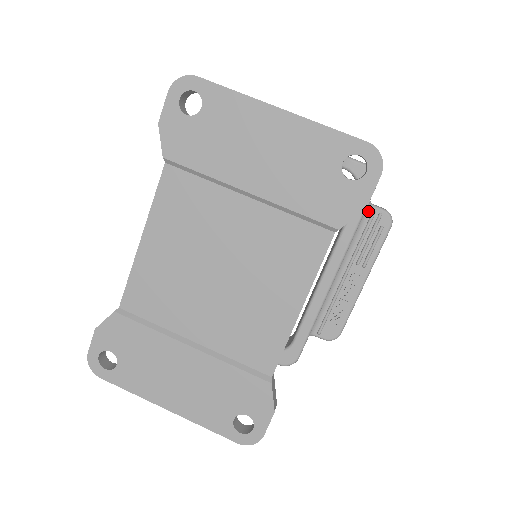
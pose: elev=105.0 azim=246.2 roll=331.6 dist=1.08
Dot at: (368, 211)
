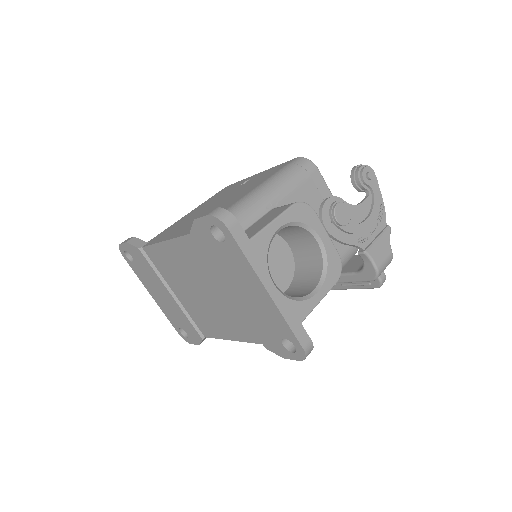
Dot at: occluded
